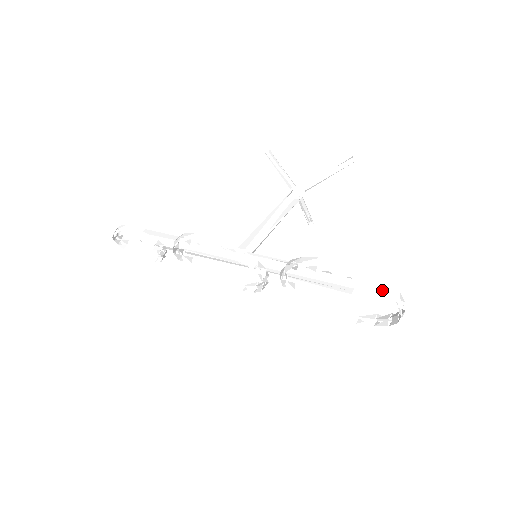
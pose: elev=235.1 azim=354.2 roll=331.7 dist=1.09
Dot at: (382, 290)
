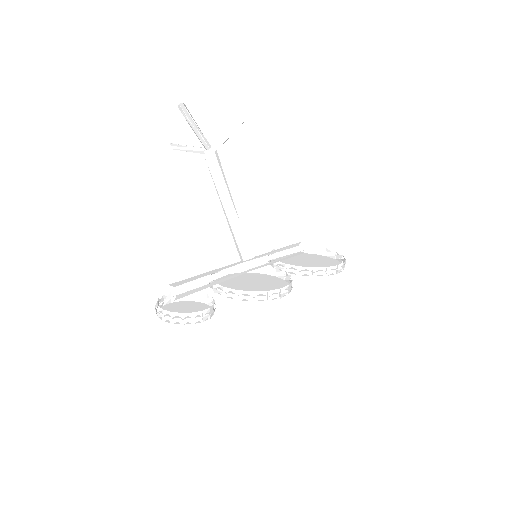
Dot at: (341, 260)
